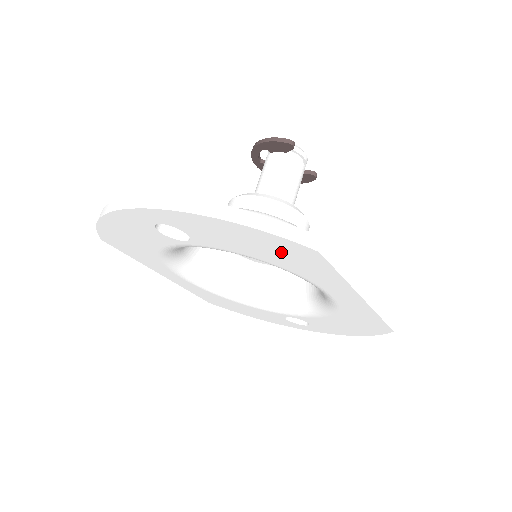
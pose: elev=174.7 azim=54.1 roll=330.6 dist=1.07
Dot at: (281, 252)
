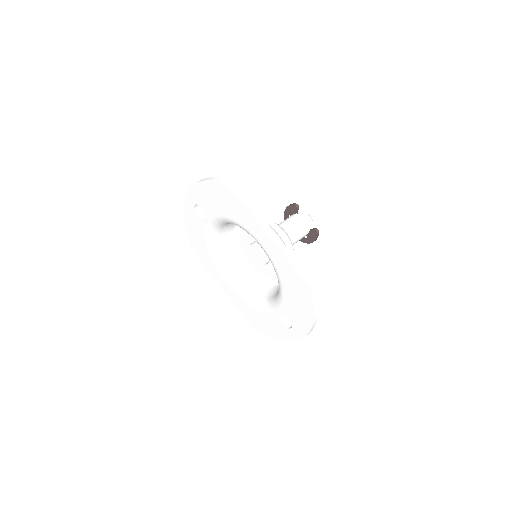
Dot at: (224, 199)
